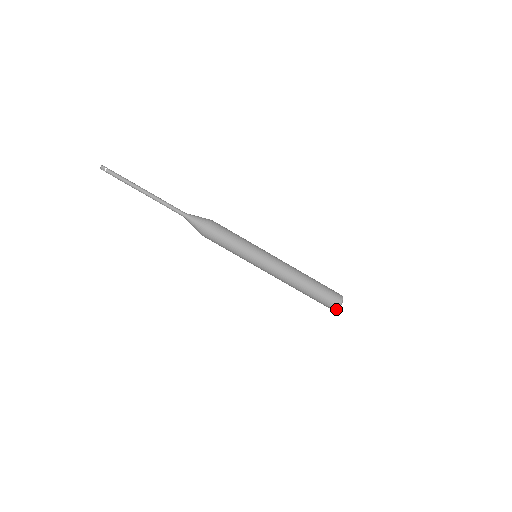
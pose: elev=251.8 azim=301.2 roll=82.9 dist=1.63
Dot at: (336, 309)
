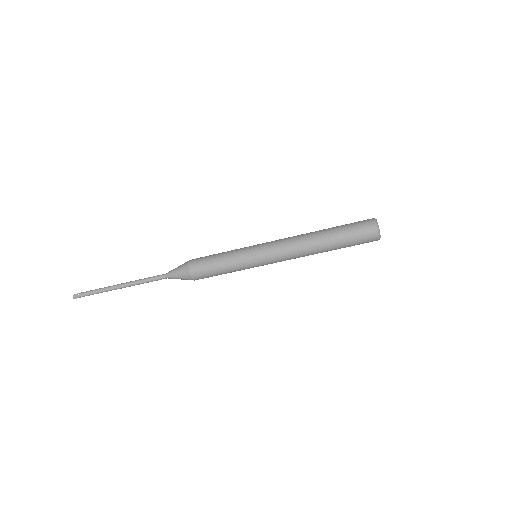
Dot at: (378, 239)
